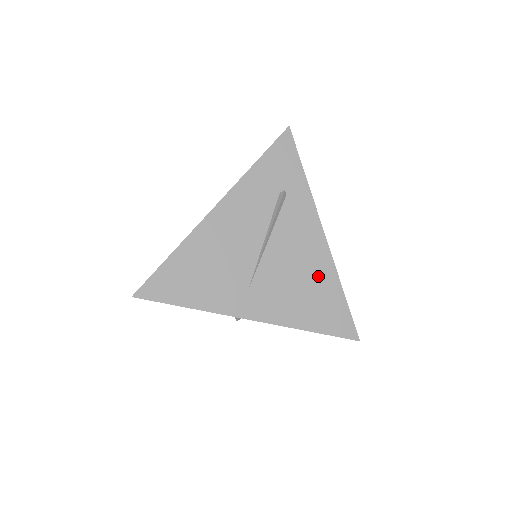
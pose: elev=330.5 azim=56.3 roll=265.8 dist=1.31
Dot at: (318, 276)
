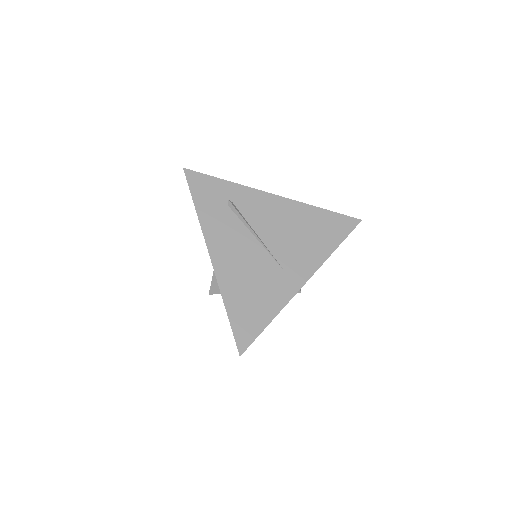
Dot at: (302, 218)
